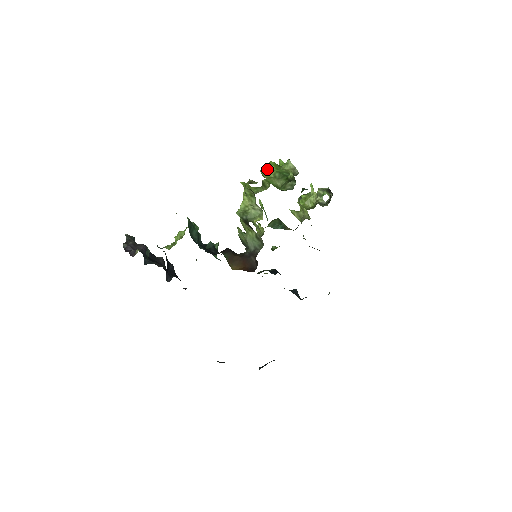
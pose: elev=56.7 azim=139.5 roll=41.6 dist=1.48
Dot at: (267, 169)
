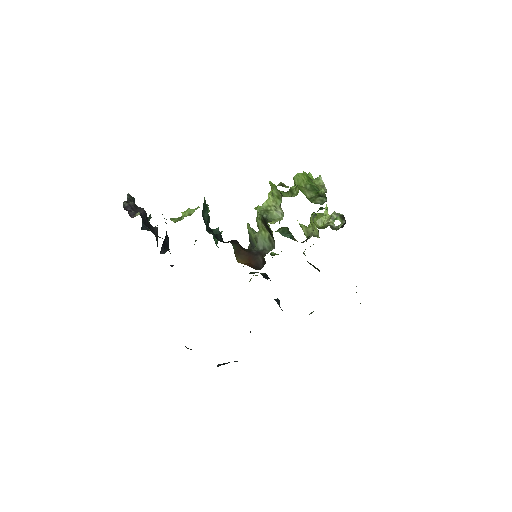
Dot at: (300, 178)
